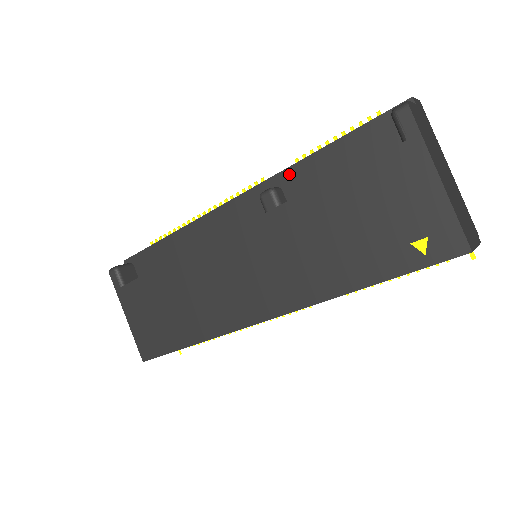
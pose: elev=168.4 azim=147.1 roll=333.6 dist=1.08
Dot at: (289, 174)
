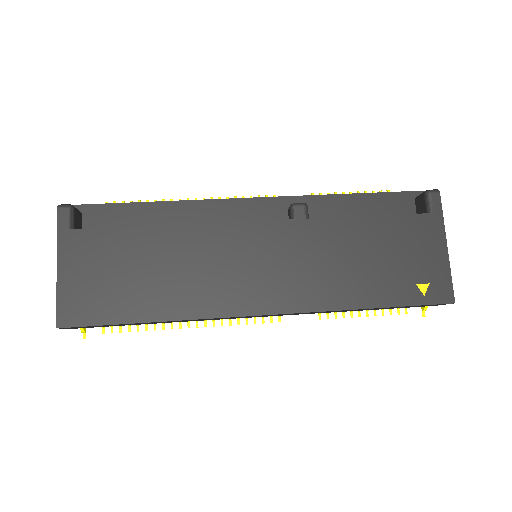
Dot at: (317, 200)
